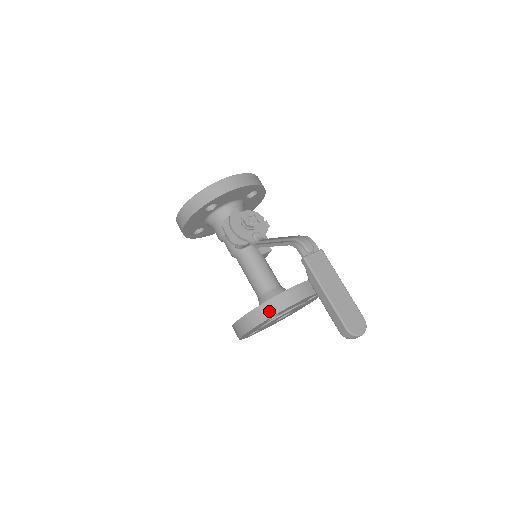
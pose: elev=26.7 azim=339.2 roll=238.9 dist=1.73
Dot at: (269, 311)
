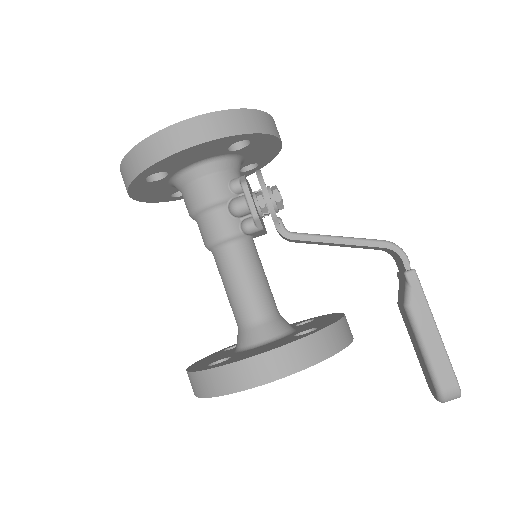
Dot at: (335, 342)
